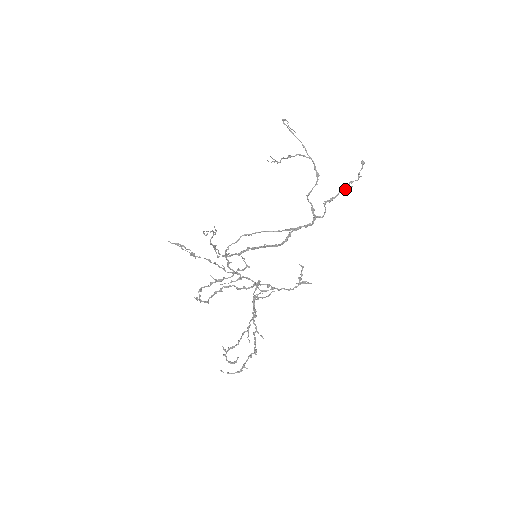
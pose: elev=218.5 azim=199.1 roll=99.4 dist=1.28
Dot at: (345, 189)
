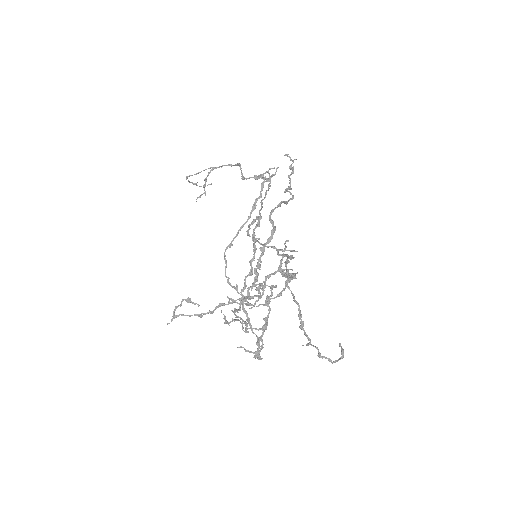
Dot at: (291, 174)
